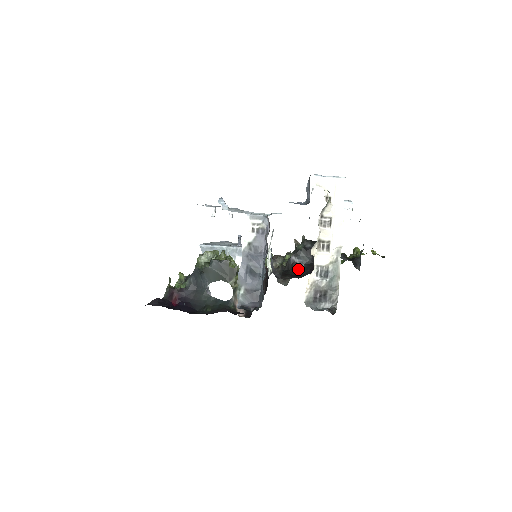
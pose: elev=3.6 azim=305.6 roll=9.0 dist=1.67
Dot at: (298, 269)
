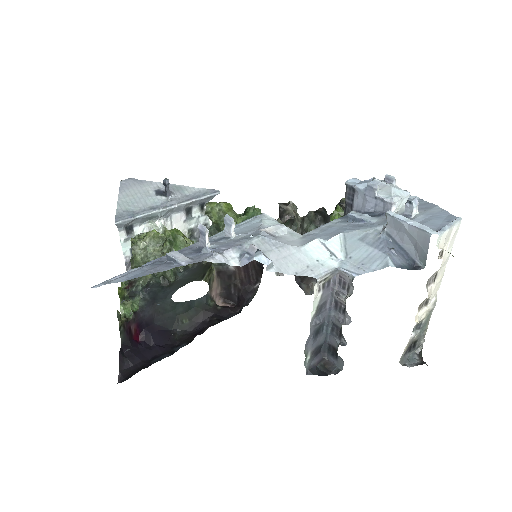
Dot at: occluded
